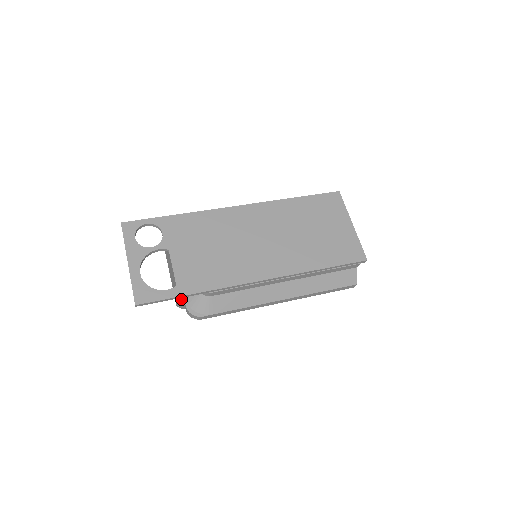
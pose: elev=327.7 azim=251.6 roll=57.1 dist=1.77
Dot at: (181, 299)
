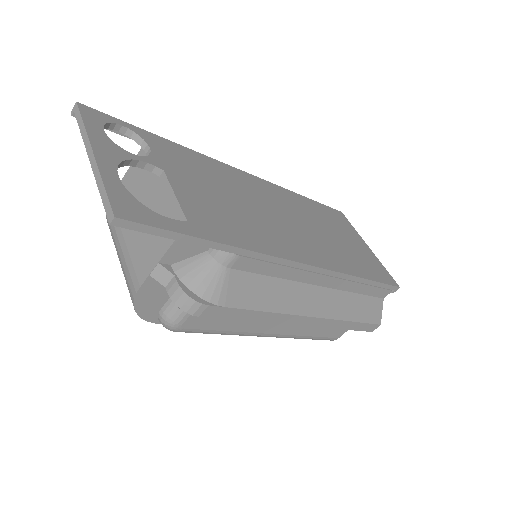
Dot at: (167, 267)
